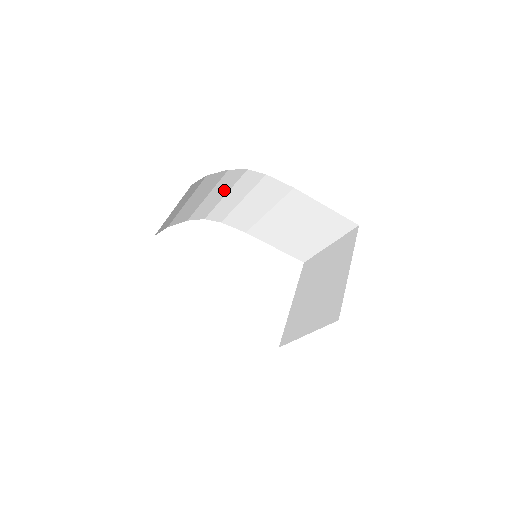
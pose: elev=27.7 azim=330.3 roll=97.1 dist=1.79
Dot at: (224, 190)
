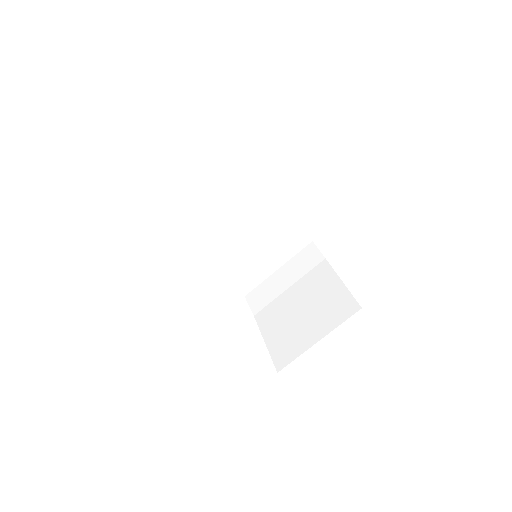
Dot at: (275, 246)
